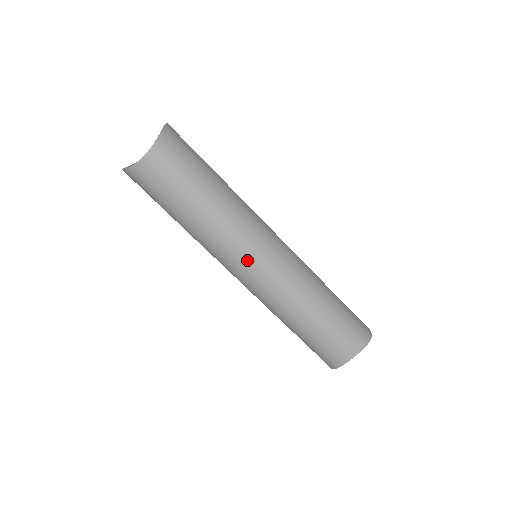
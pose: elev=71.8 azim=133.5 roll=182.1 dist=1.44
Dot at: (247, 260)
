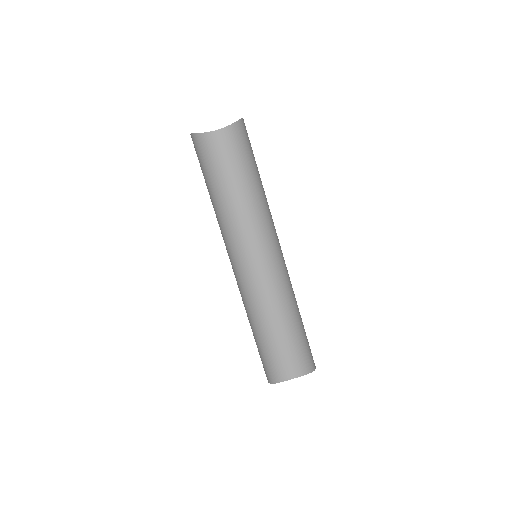
Dot at: (252, 251)
